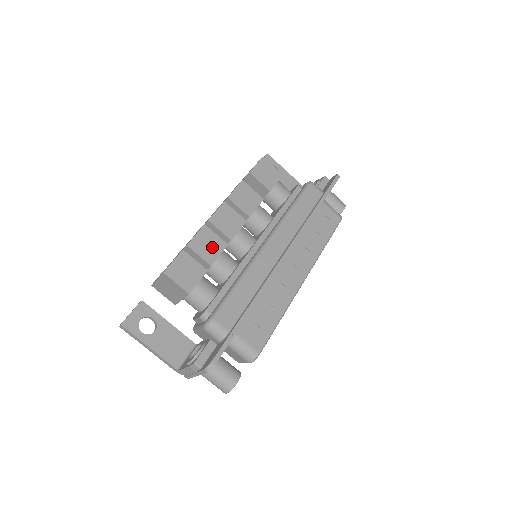
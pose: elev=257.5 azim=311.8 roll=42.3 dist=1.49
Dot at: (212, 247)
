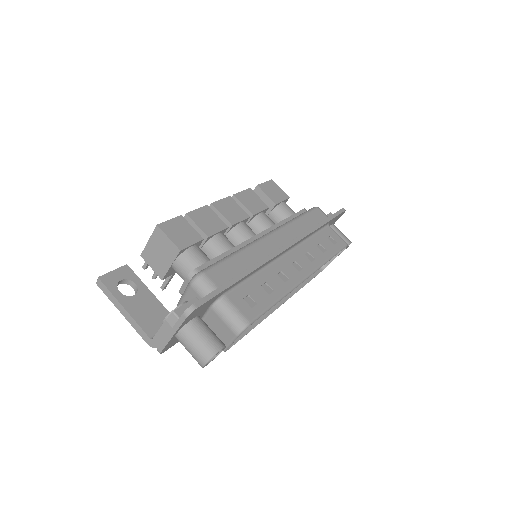
Dot at: (212, 223)
